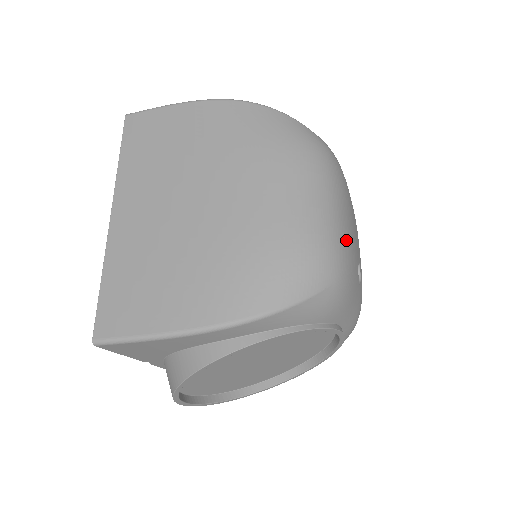
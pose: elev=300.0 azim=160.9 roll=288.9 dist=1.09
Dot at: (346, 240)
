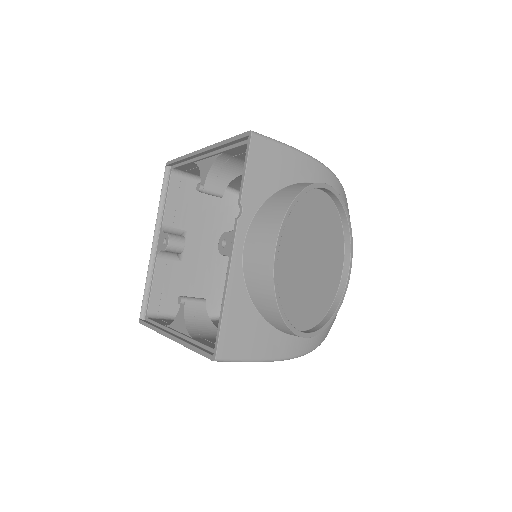
Dot at: occluded
